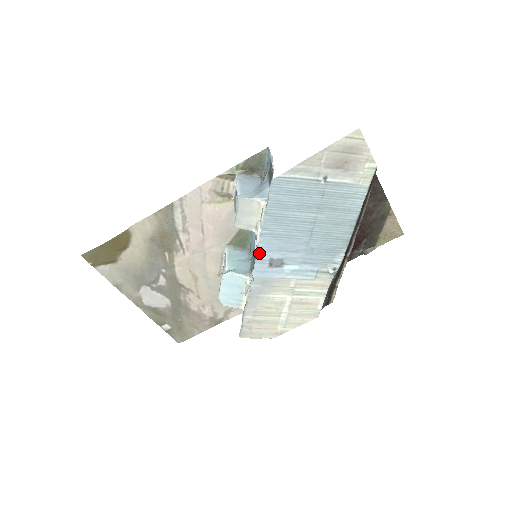
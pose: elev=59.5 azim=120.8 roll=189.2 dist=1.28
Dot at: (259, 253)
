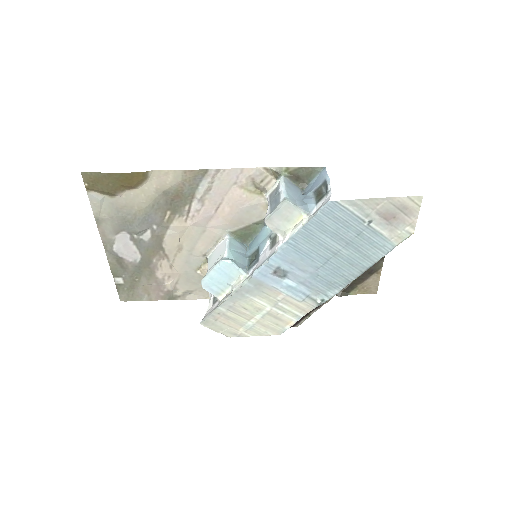
Dot at: (273, 257)
